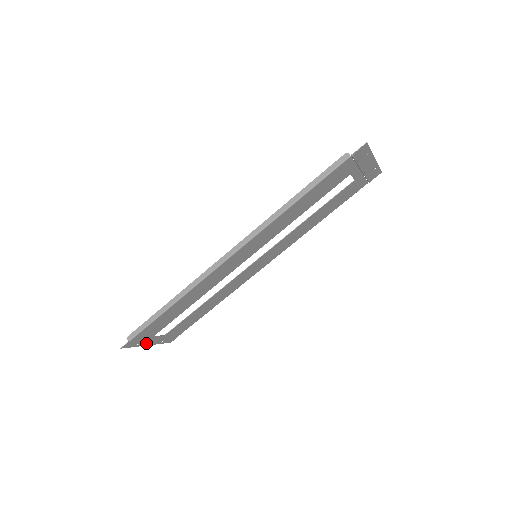
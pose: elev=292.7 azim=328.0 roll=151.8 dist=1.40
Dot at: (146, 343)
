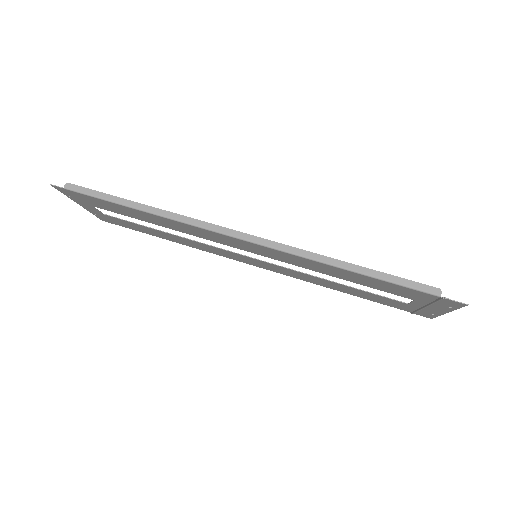
Dot at: (79, 202)
